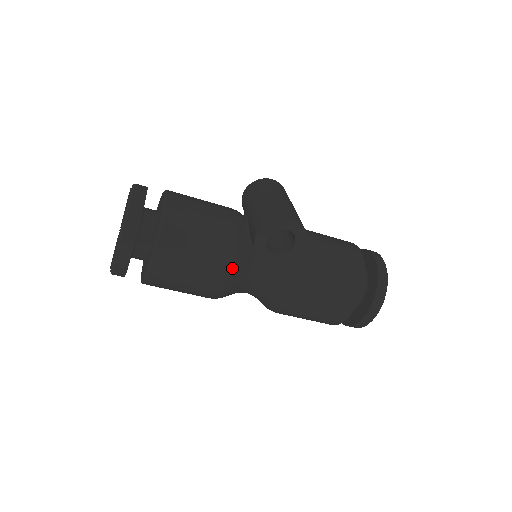
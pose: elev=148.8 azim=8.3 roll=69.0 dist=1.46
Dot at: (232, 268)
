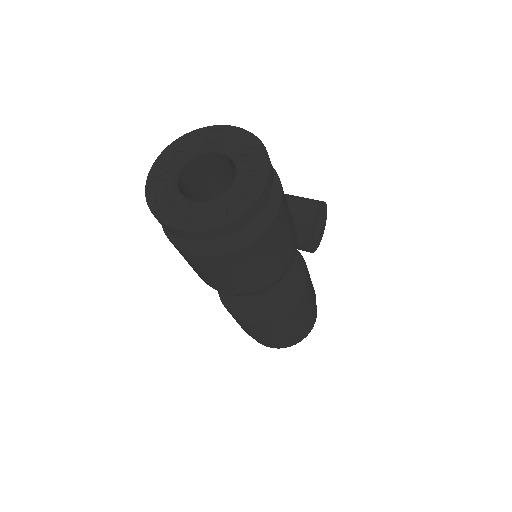
Dot at: occluded
